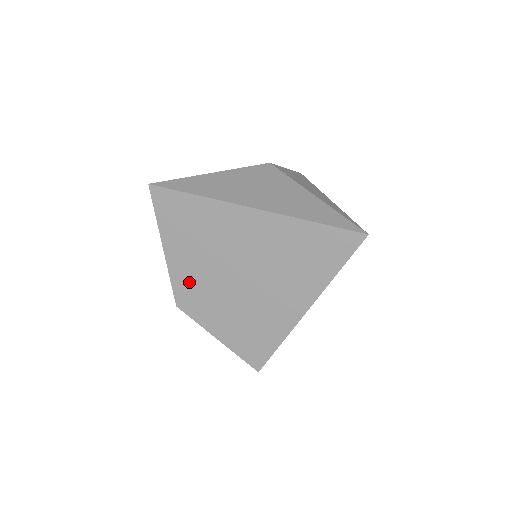
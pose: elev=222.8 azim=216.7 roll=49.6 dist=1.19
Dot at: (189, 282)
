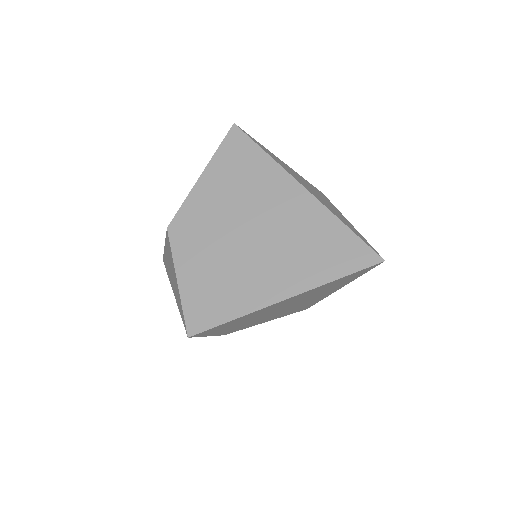
Dot at: (198, 214)
